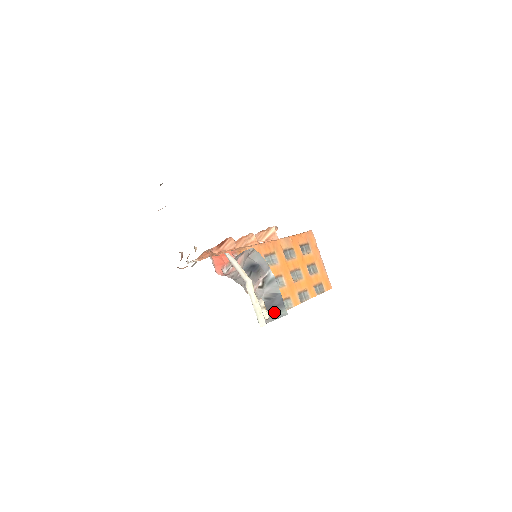
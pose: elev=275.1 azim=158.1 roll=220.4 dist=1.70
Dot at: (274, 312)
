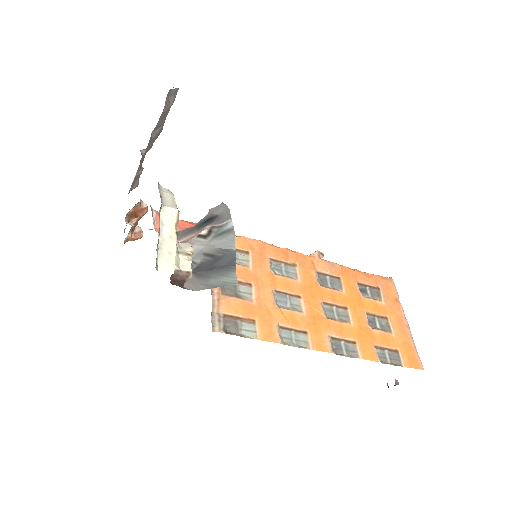
Dot at: (212, 276)
